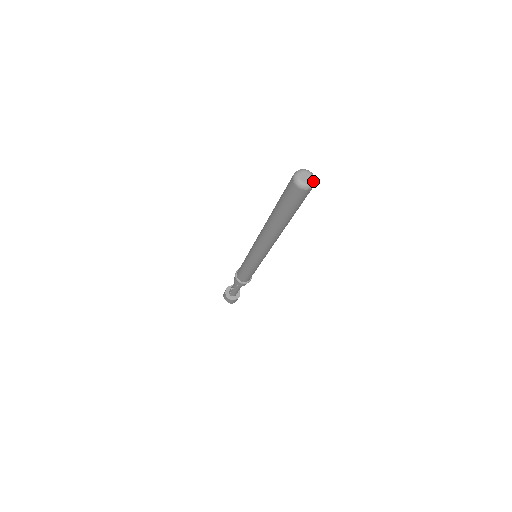
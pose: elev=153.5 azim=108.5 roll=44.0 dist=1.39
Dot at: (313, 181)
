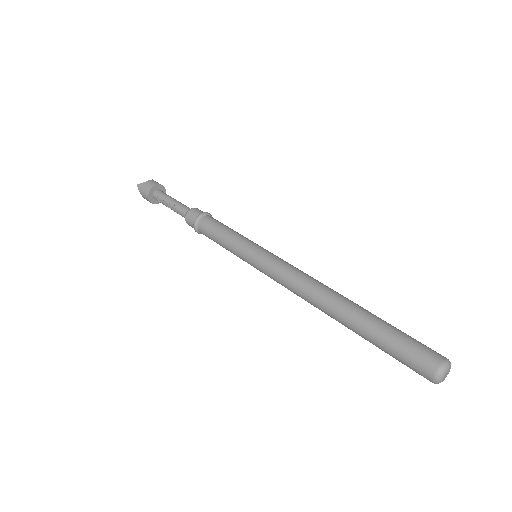
Dot at: occluded
